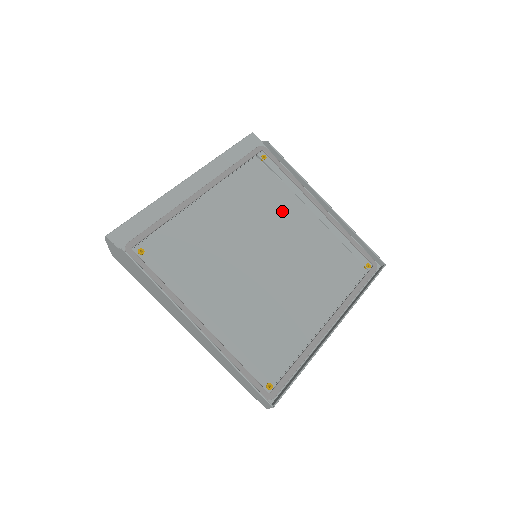
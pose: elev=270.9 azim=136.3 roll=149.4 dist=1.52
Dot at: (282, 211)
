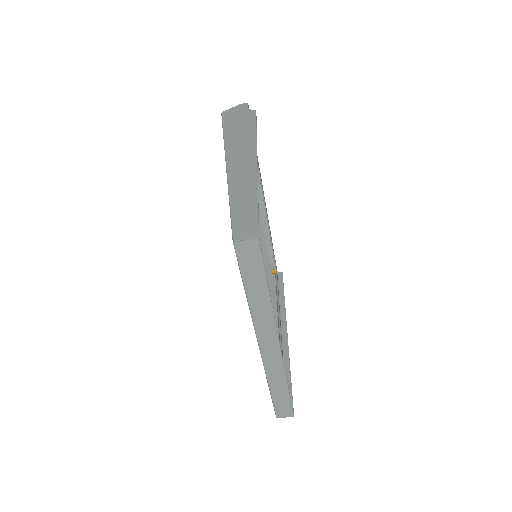
Dot at: occluded
